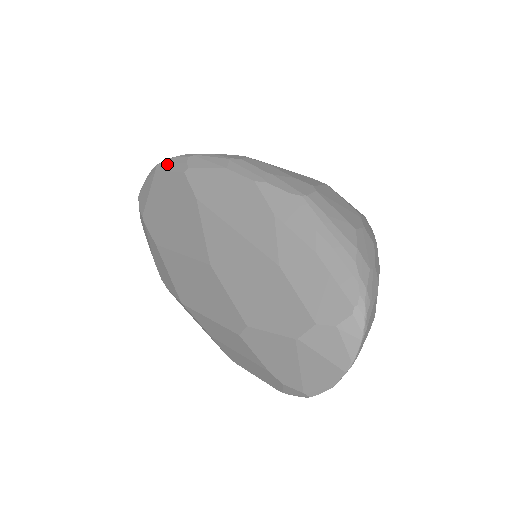
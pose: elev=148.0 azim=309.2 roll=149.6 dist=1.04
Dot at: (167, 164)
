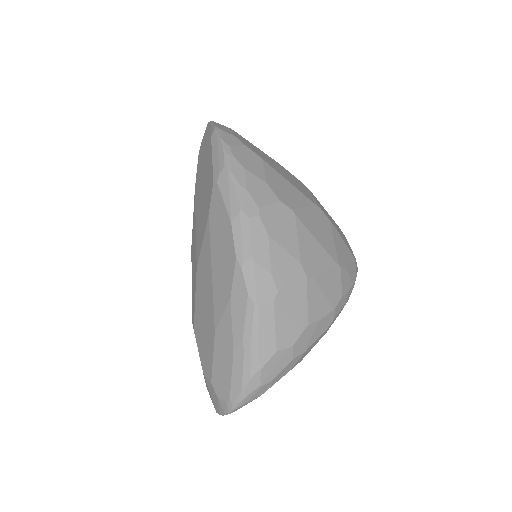
Dot at: (216, 146)
